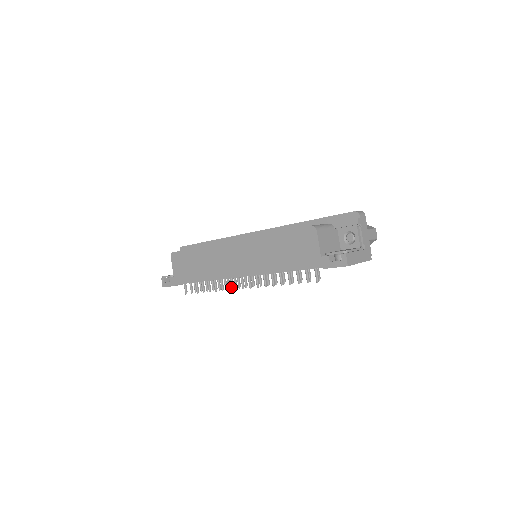
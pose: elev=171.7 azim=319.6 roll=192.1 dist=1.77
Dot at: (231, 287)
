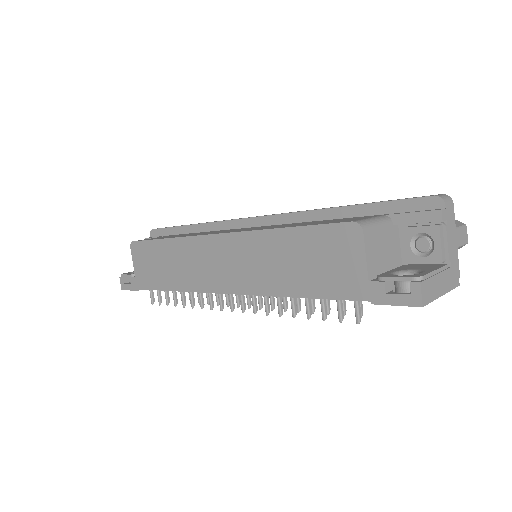
Dot at: occluded
